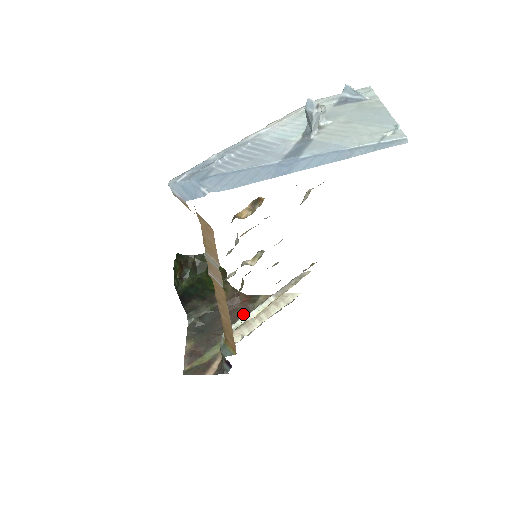
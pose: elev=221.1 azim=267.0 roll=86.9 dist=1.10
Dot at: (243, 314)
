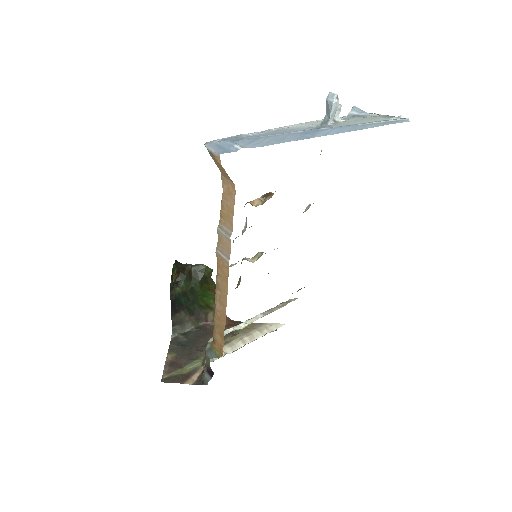
Dot at: (227, 335)
